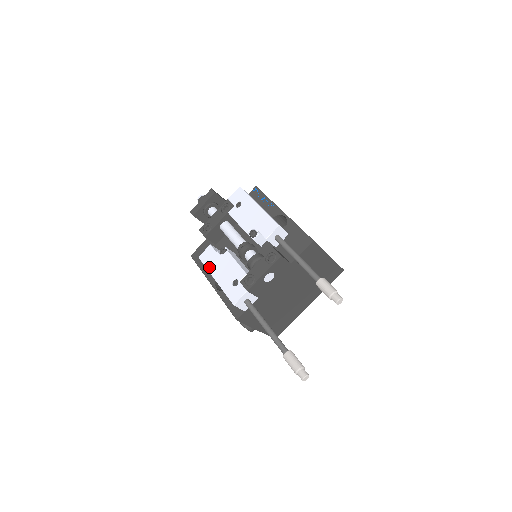
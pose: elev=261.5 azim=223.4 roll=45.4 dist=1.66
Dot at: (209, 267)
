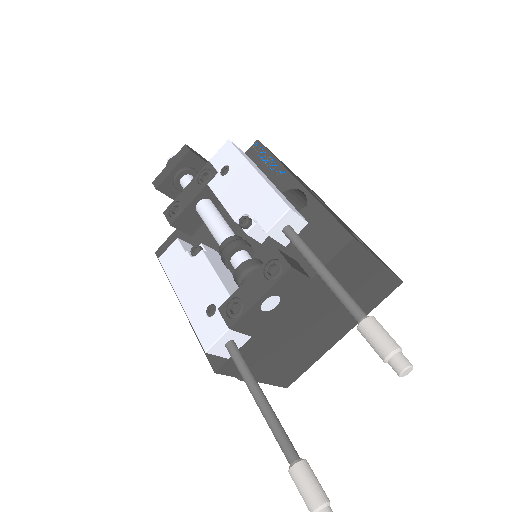
Dot at: (172, 277)
